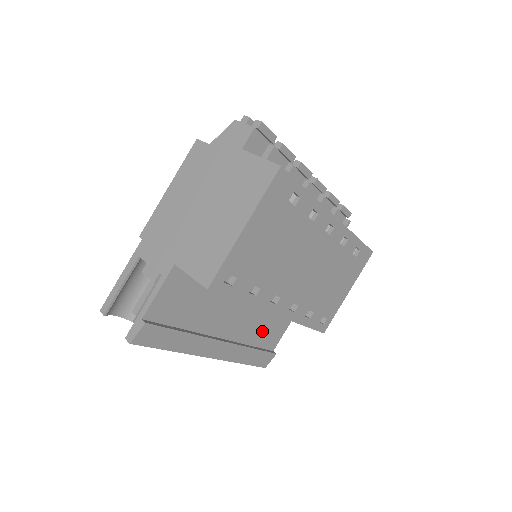
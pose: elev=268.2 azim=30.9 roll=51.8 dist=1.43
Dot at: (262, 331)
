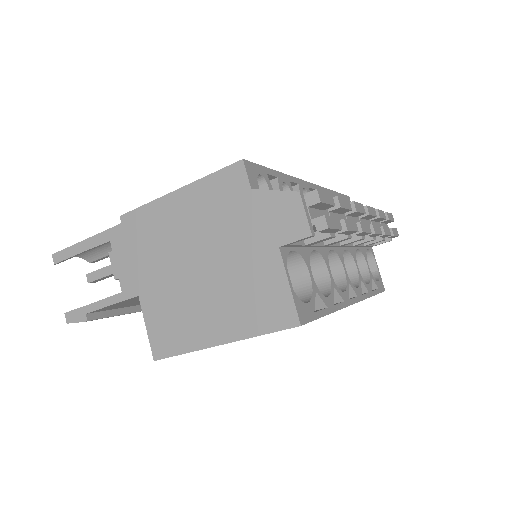
Dot at: occluded
